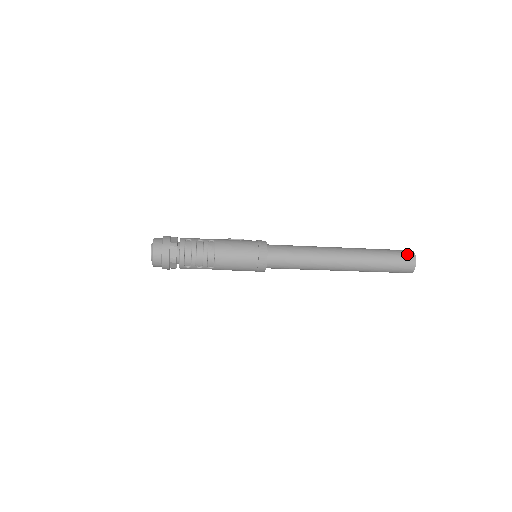
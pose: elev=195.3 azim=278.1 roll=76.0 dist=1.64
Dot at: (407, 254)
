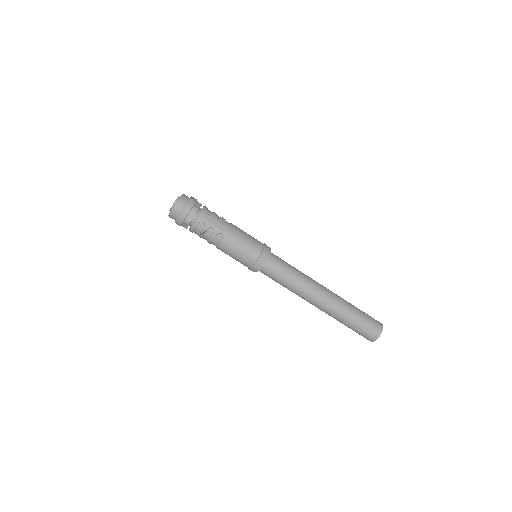
Dot at: occluded
